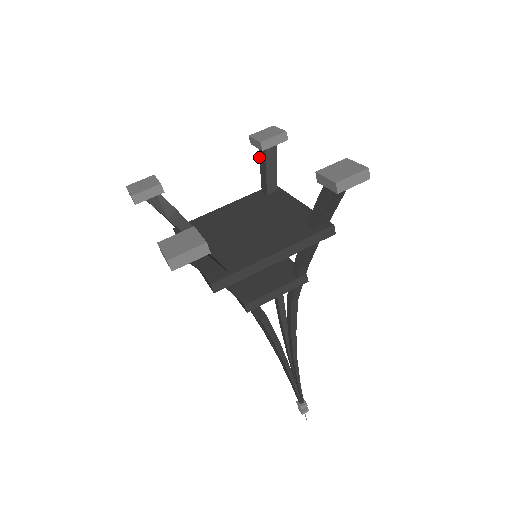
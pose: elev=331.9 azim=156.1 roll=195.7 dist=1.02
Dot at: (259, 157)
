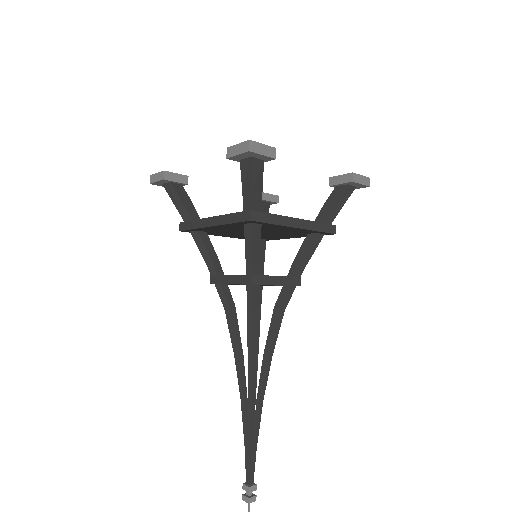
Dot at: occluded
